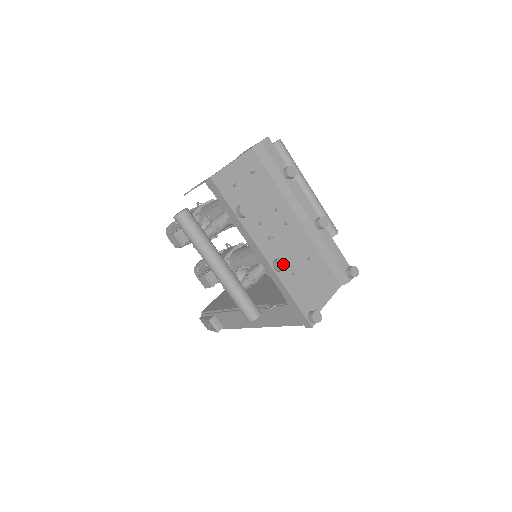
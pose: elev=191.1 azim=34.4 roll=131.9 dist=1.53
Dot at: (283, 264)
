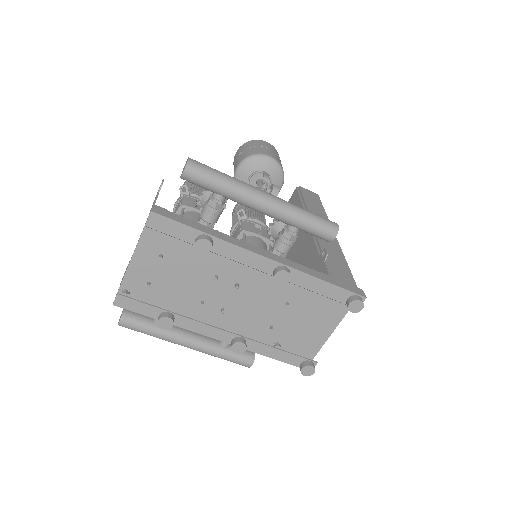
Dot at: (240, 347)
